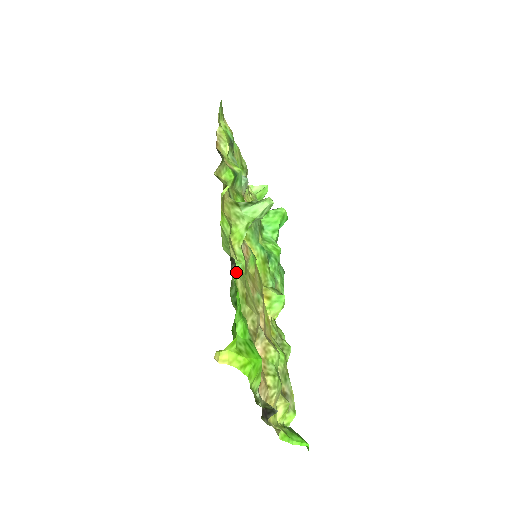
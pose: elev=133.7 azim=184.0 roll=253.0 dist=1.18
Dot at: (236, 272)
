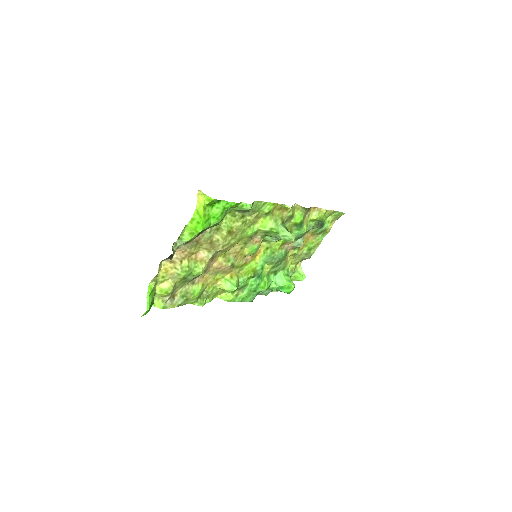
Dot at: (245, 205)
